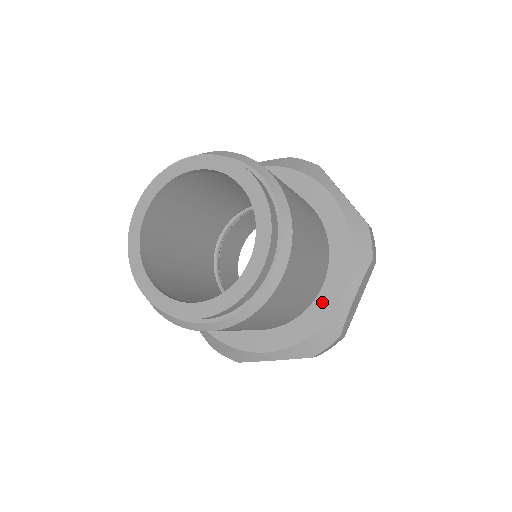
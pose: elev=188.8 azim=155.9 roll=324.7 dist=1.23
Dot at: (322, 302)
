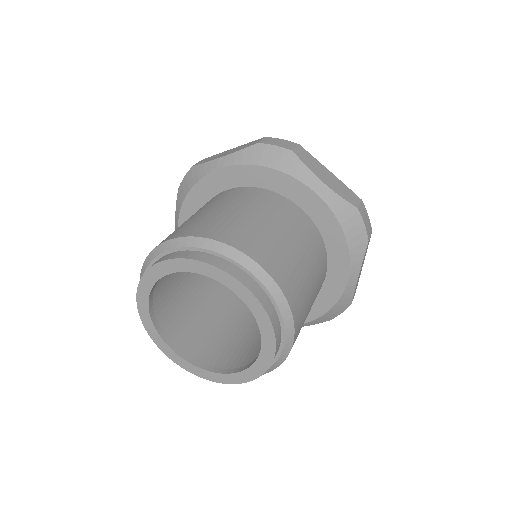
Dot at: occluded
